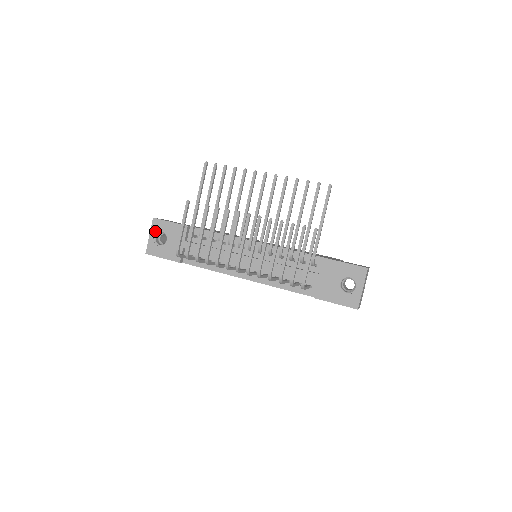
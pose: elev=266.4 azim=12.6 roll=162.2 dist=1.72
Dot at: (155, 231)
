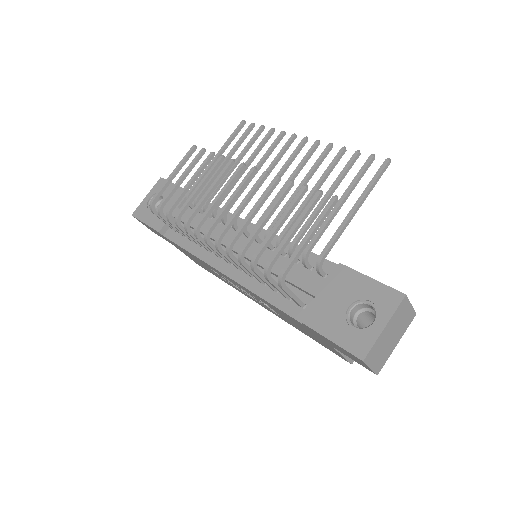
Dot at: (154, 192)
